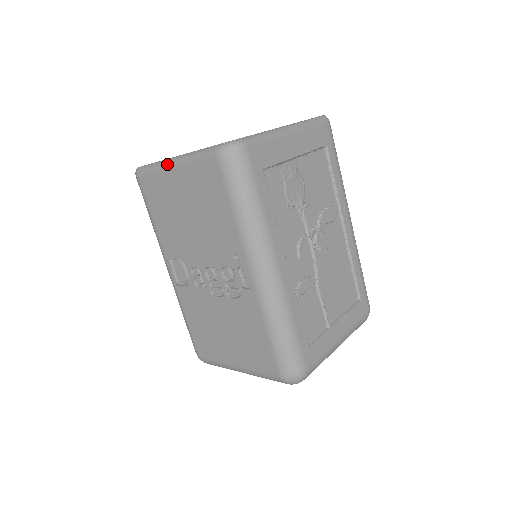
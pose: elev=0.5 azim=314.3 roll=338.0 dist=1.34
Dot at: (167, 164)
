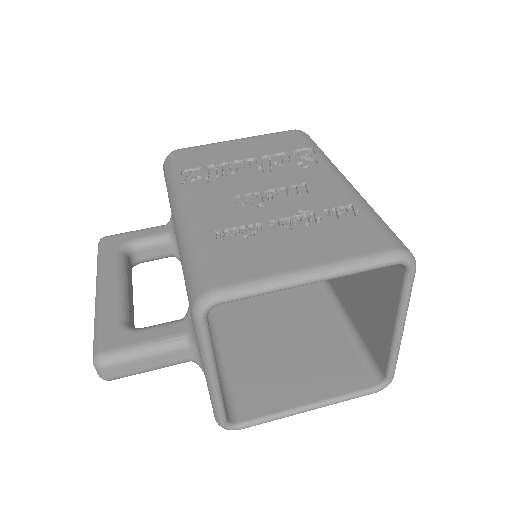
Dot at: (299, 412)
